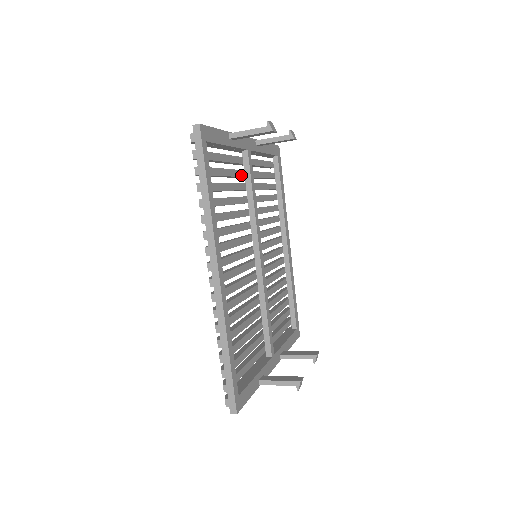
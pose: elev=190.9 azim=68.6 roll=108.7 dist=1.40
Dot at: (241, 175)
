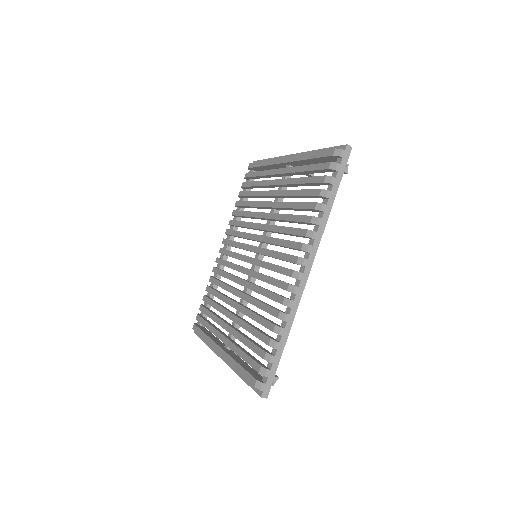
Dot at: occluded
